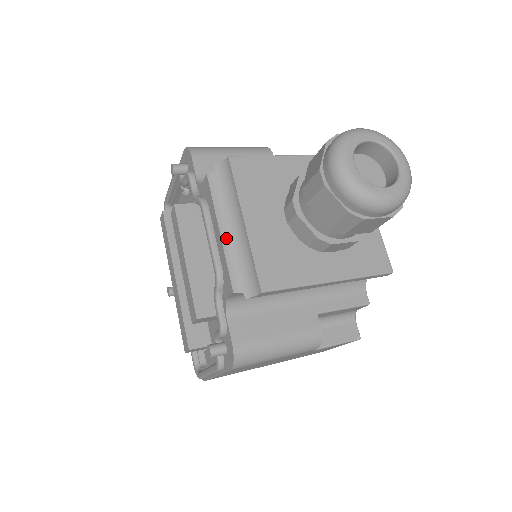
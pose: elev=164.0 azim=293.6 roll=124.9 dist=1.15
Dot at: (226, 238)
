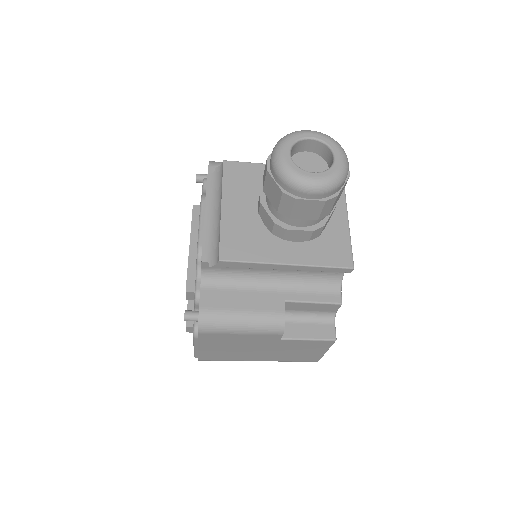
Dot at: (208, 221)
